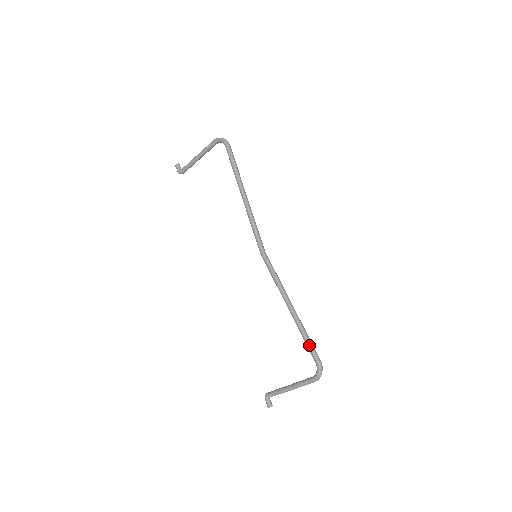
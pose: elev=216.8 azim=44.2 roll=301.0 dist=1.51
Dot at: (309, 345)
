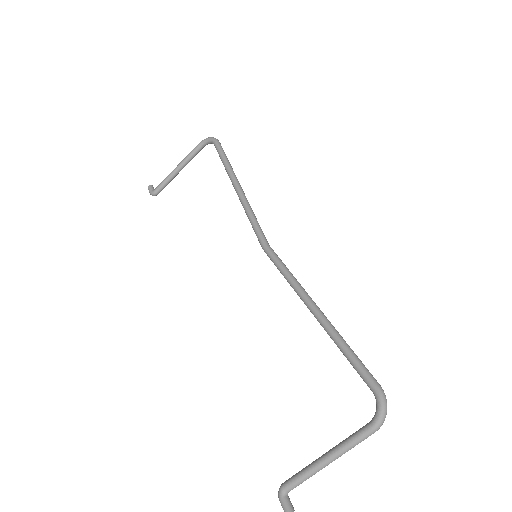
Dot at: (356, 361)
